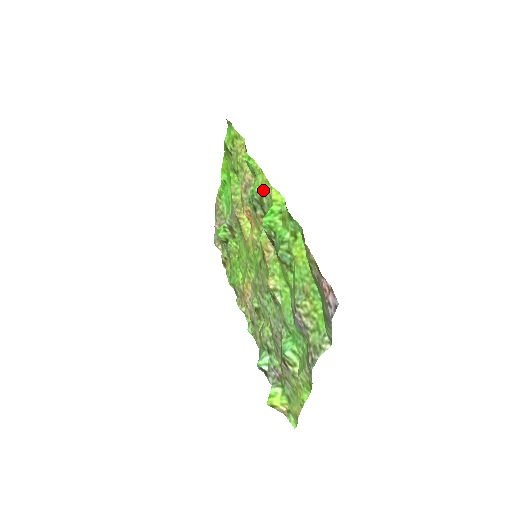
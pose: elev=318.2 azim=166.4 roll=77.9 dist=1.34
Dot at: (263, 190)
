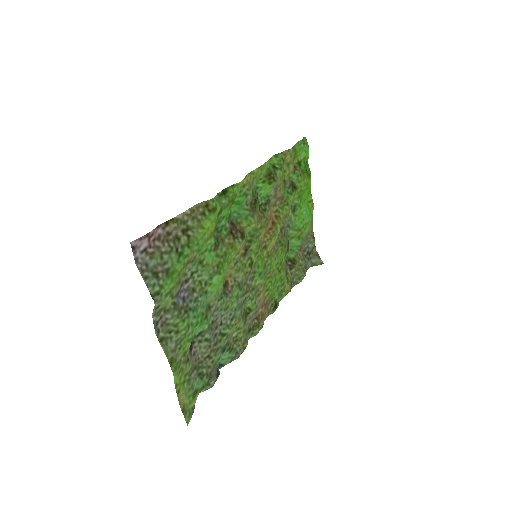
Dot at: (252, 183)
